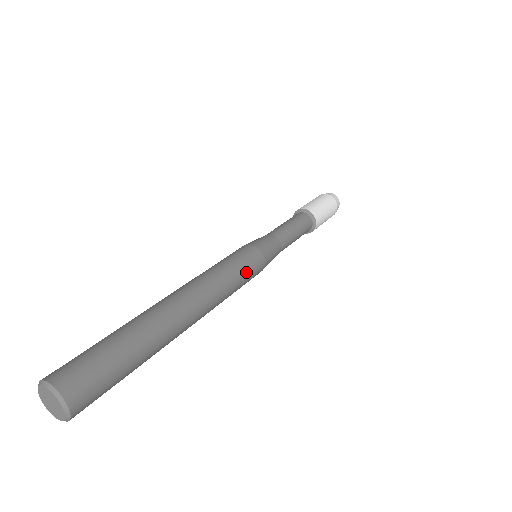
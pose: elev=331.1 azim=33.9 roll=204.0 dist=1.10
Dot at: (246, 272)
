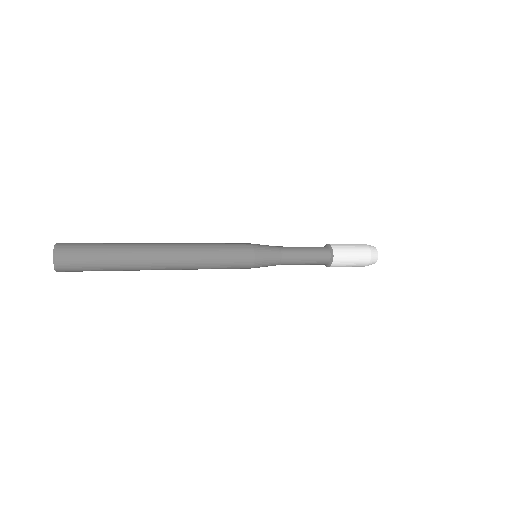
Dot at: (229, 246)
